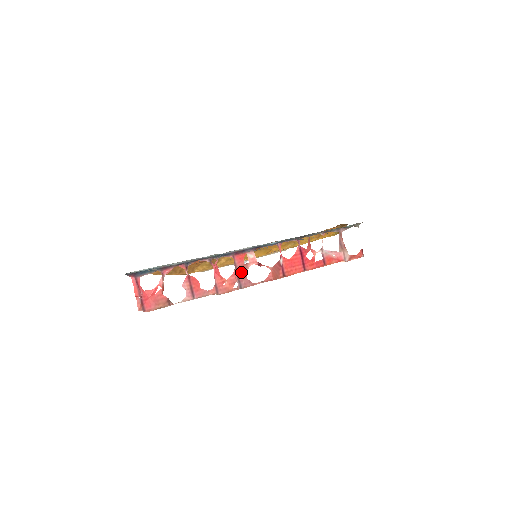
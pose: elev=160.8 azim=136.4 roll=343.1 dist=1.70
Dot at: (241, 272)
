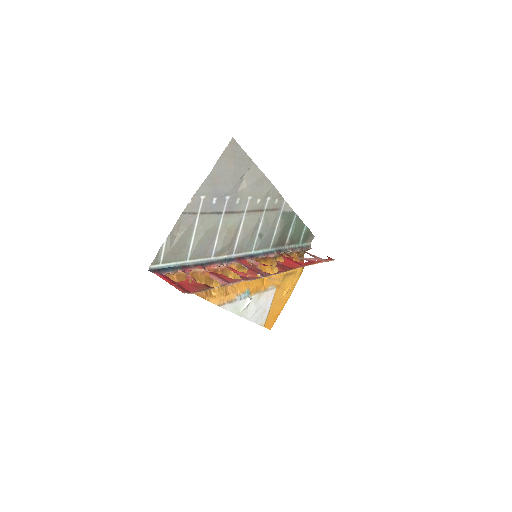
Dot at: (254, 269)
